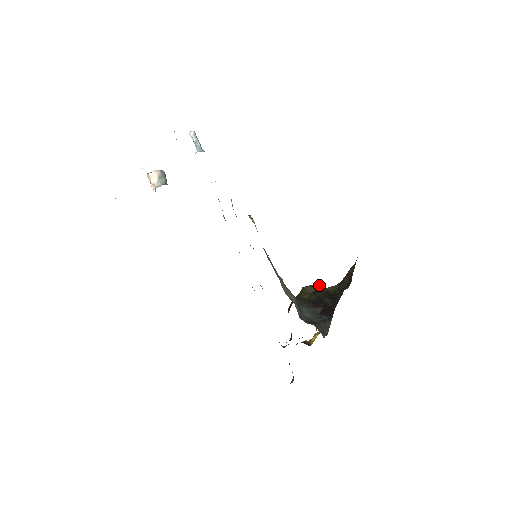
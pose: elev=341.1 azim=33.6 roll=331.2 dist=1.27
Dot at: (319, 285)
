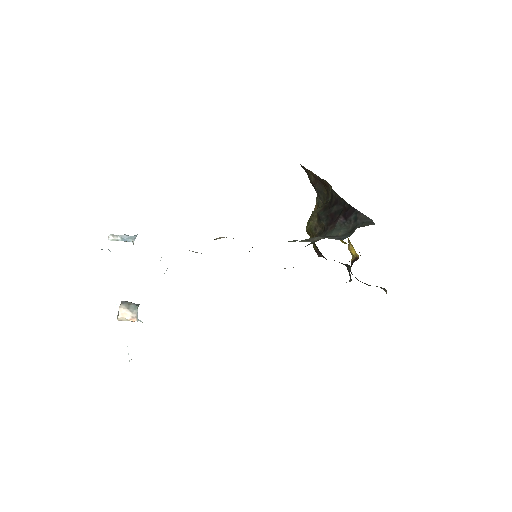
Dot at: (314, 212)
